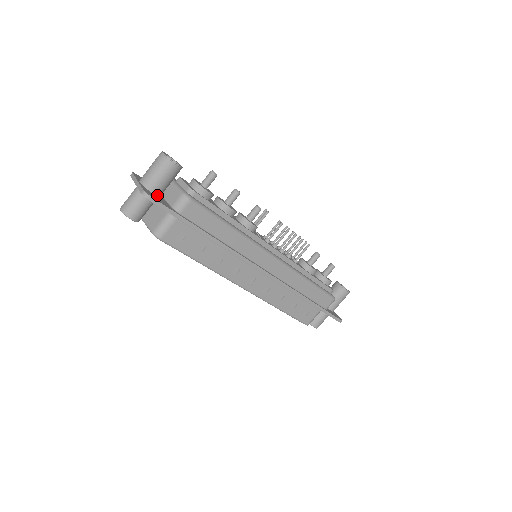
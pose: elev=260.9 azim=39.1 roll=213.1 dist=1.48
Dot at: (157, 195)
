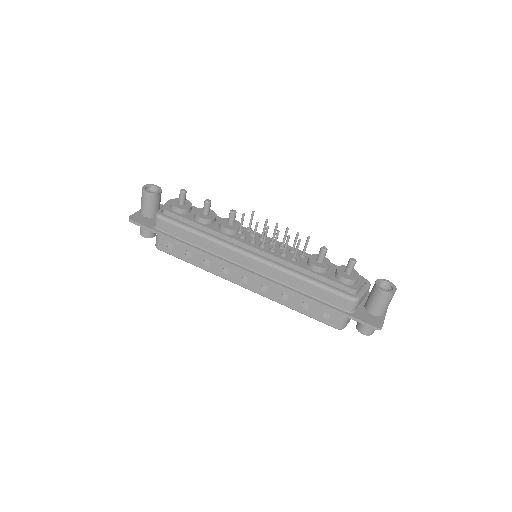
Dot at: (149, 217)
